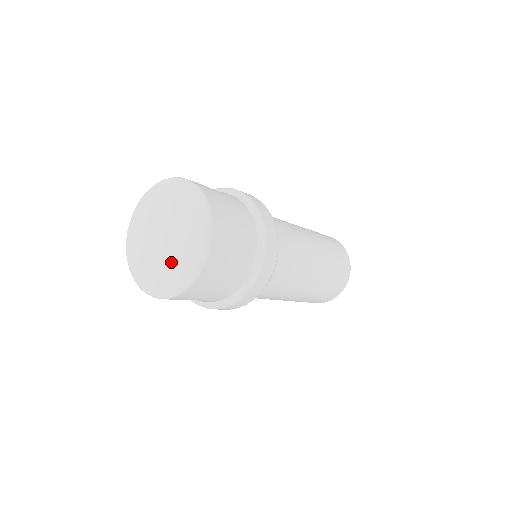
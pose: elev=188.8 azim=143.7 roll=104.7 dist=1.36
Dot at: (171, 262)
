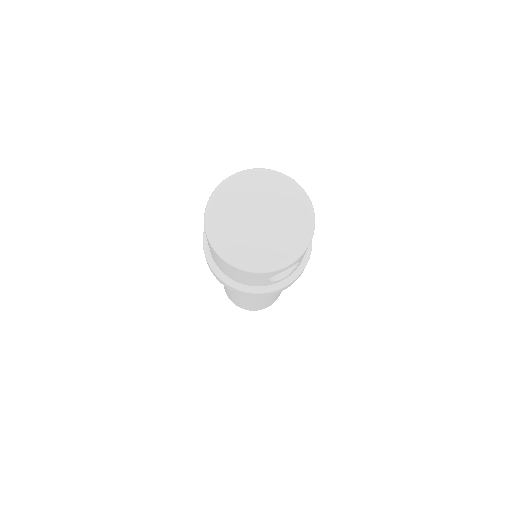
Dot at: (286, 226)
